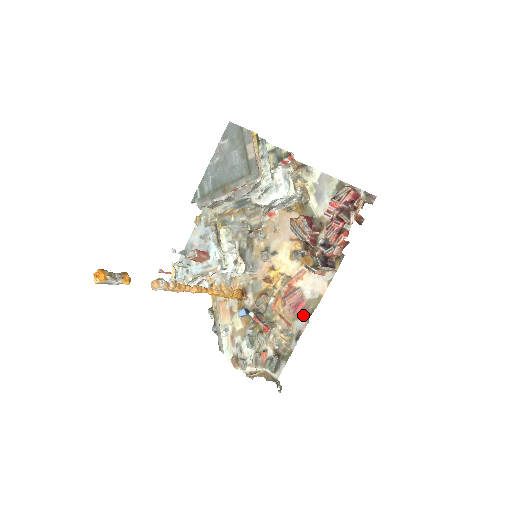
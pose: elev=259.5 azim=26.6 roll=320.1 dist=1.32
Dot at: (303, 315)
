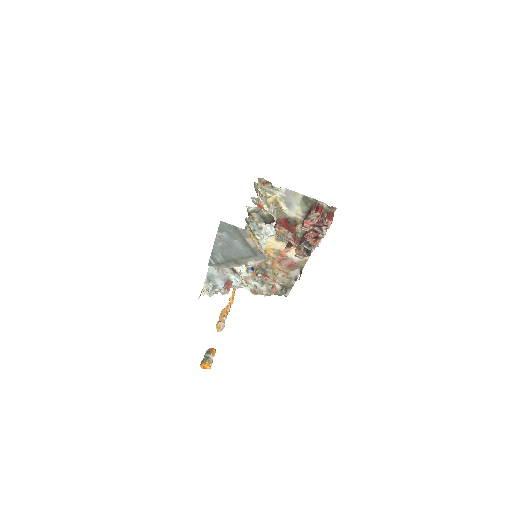
Dot at: (296, 269)
